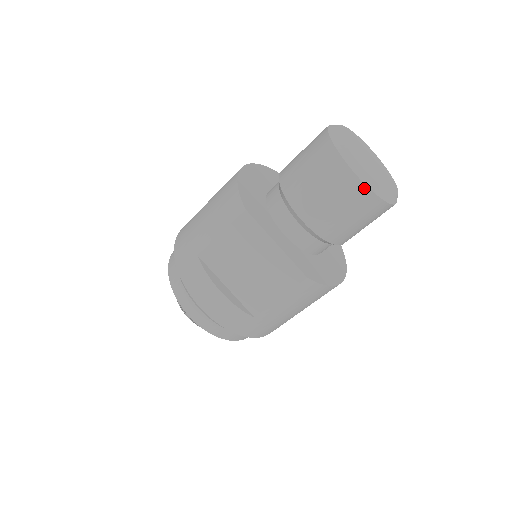
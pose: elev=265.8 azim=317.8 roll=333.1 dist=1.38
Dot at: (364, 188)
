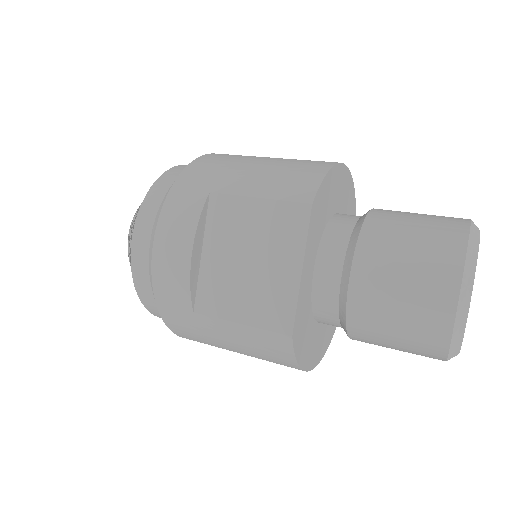
Dot at: (450, 317)
